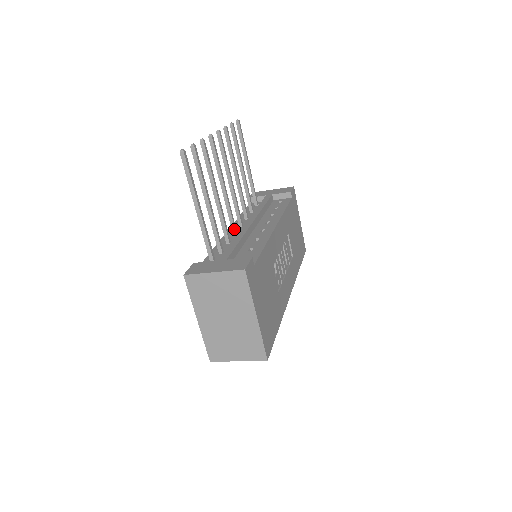
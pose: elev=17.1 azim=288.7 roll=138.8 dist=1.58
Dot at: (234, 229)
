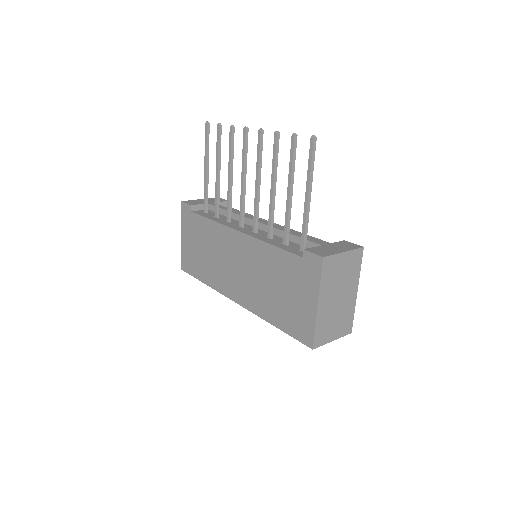
Dot at: (257, 227)
